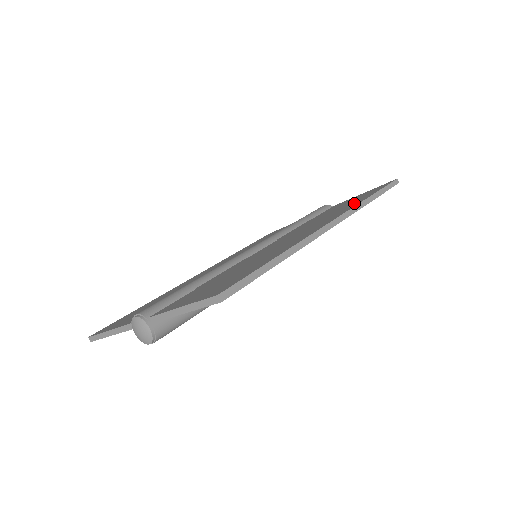
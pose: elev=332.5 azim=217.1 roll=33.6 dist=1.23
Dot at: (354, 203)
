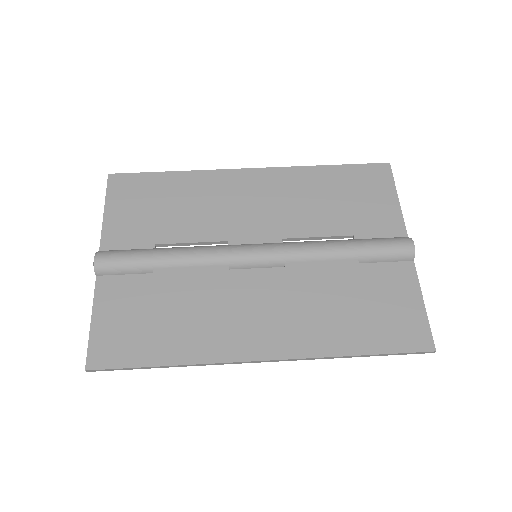
Dot at: (342, 339)
